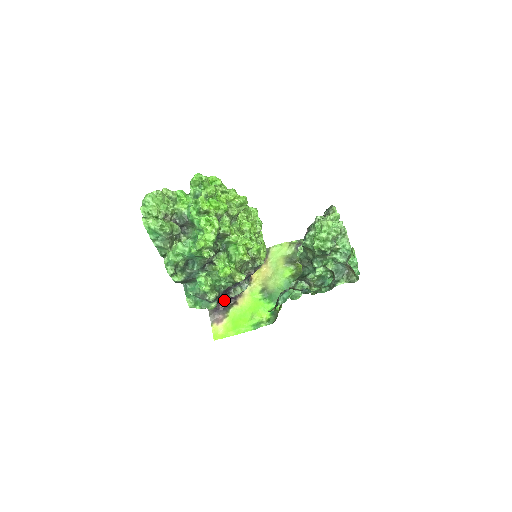
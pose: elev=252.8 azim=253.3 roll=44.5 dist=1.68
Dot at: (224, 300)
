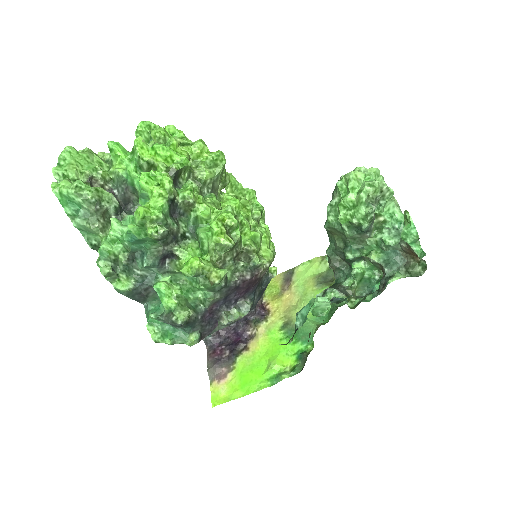
Dot at: (229, 345)
